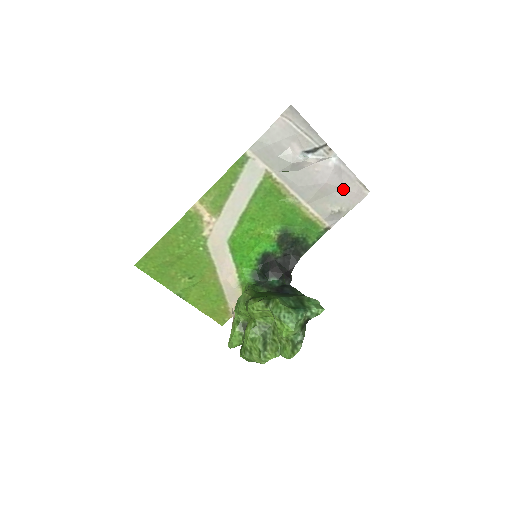
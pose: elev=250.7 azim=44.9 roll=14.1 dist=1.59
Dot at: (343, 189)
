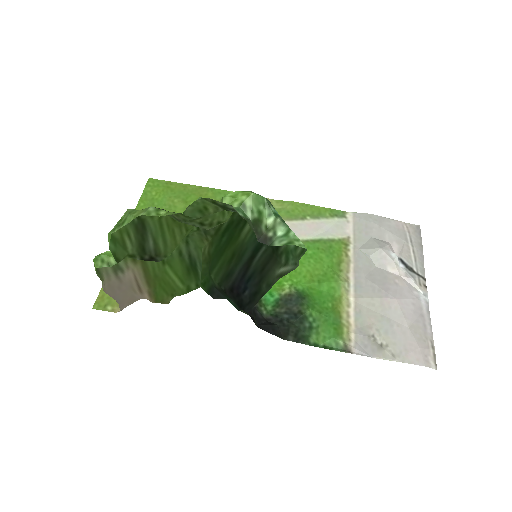
Dot at: (408, 328)
